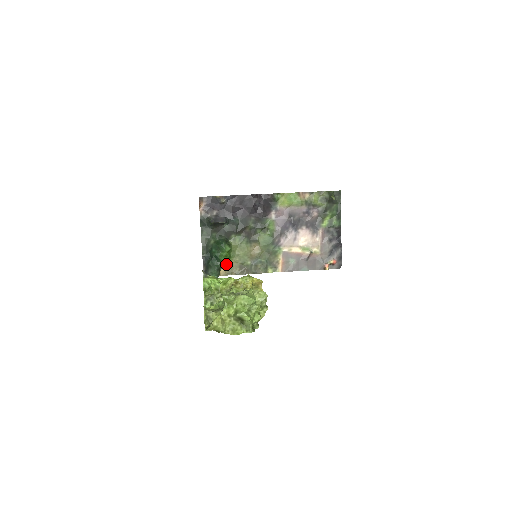
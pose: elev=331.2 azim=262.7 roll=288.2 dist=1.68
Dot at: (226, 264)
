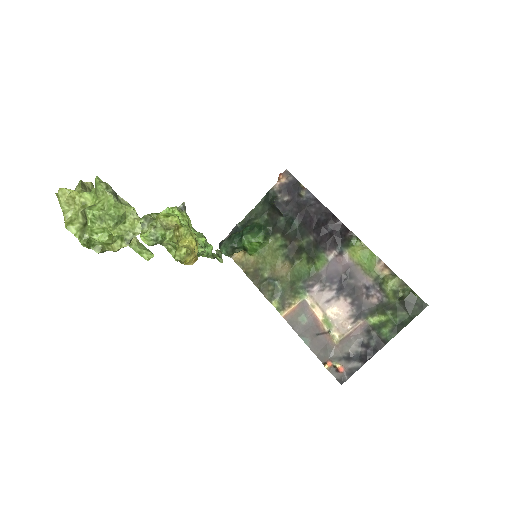
Dot at: (248, 254)
